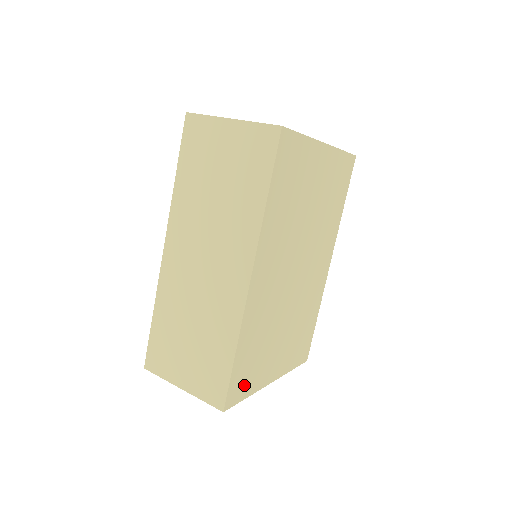
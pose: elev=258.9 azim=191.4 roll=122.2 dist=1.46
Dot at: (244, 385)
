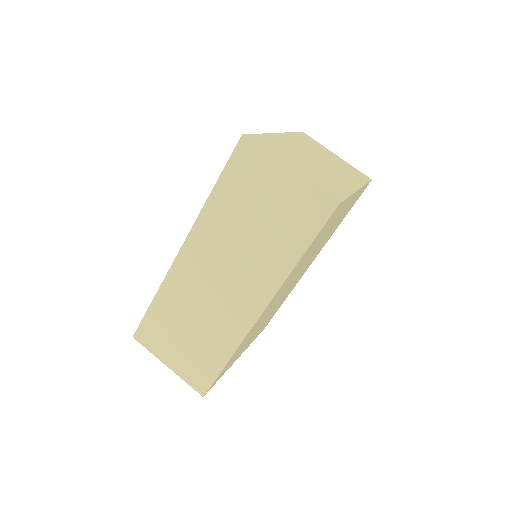
Dot at: (222, 373)
